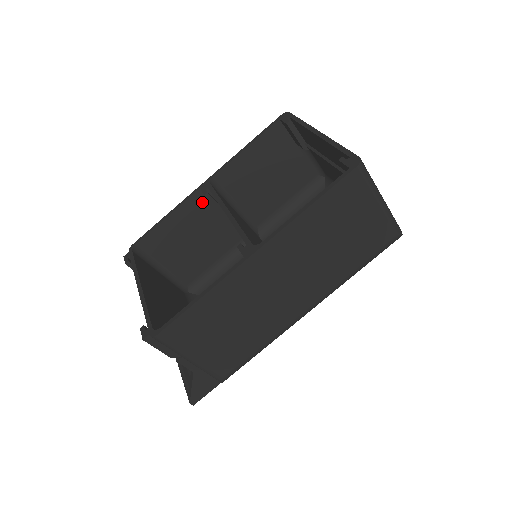
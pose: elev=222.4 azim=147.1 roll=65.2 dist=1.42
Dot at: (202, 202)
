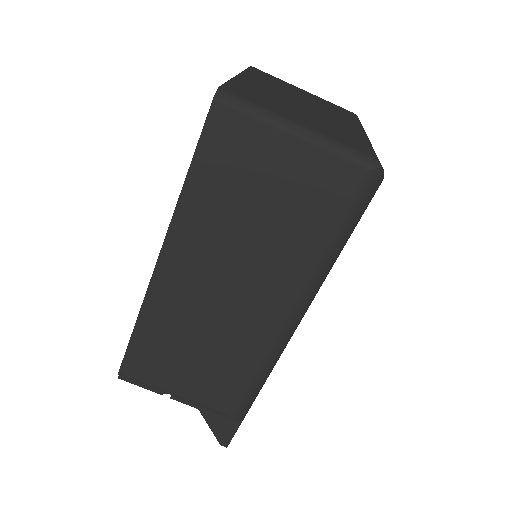
Dot at: occluded
